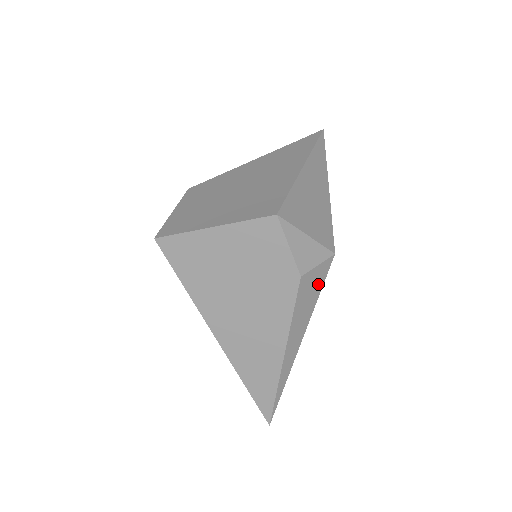
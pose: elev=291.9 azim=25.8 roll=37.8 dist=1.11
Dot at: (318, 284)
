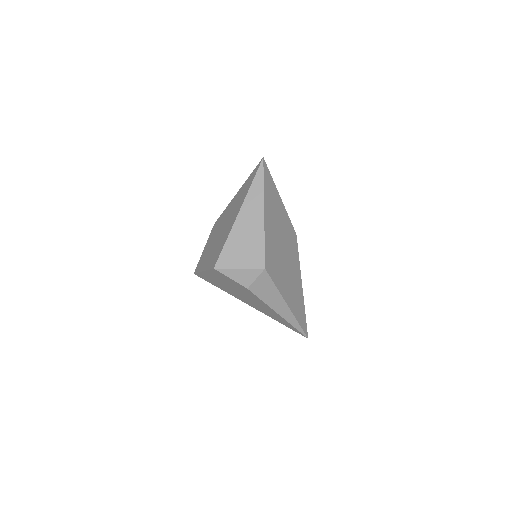
Dot at: (268, 283)
